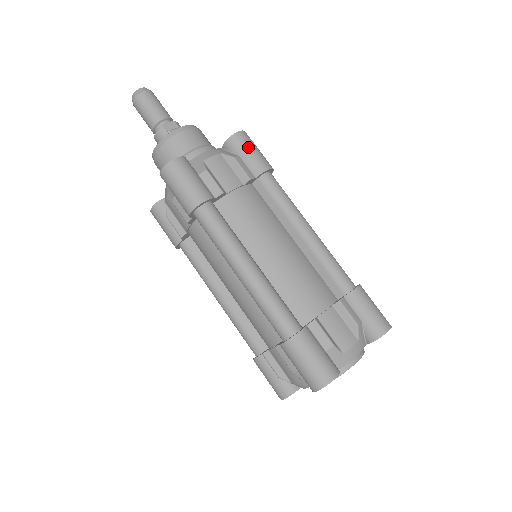
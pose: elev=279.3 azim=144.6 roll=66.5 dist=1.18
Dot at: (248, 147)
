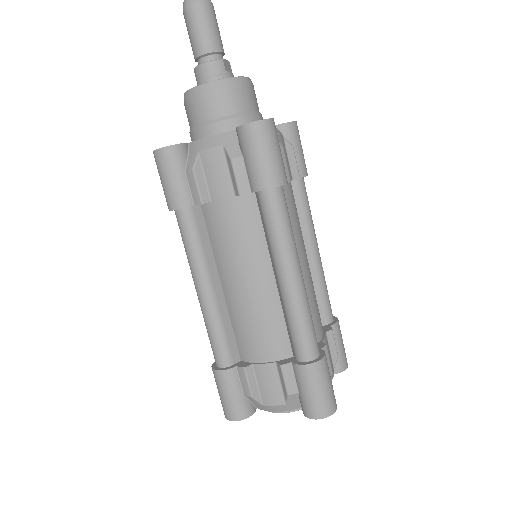
Dot at: (300, 143)
